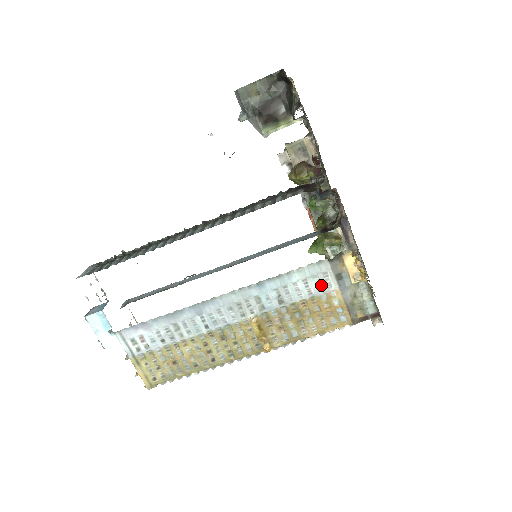
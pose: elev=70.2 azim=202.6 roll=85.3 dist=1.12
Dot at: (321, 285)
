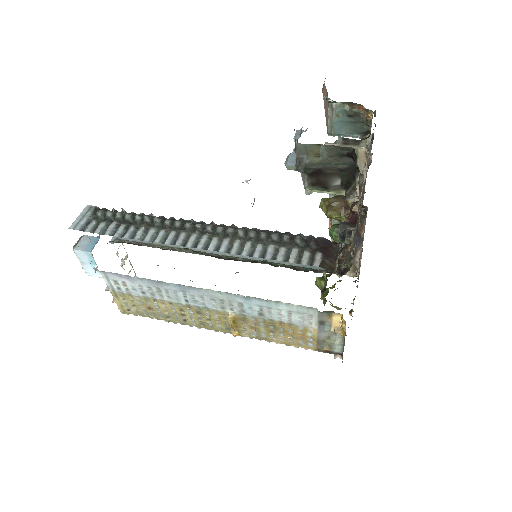
Dot at: (303, 320)
